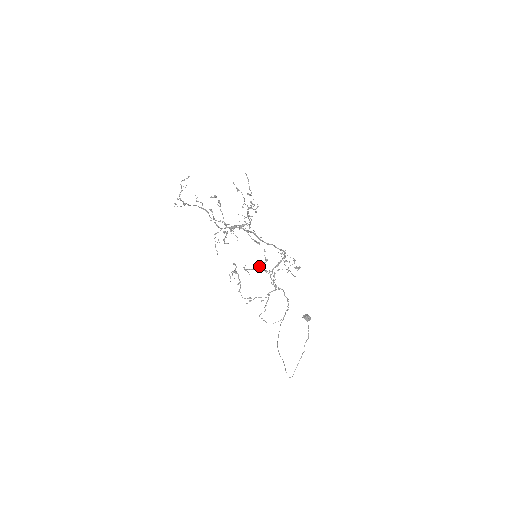
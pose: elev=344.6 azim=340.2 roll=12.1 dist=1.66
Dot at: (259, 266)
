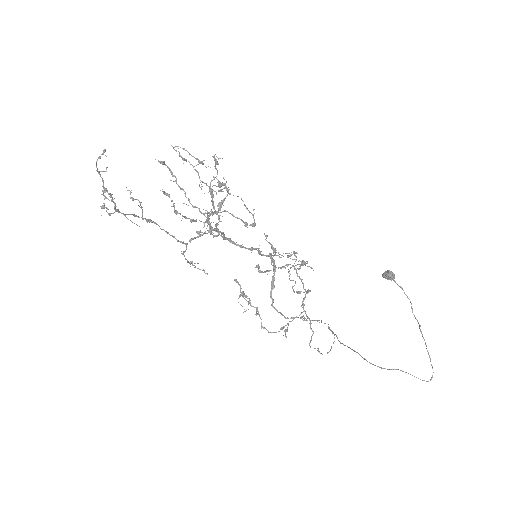
Dot at: occluded
